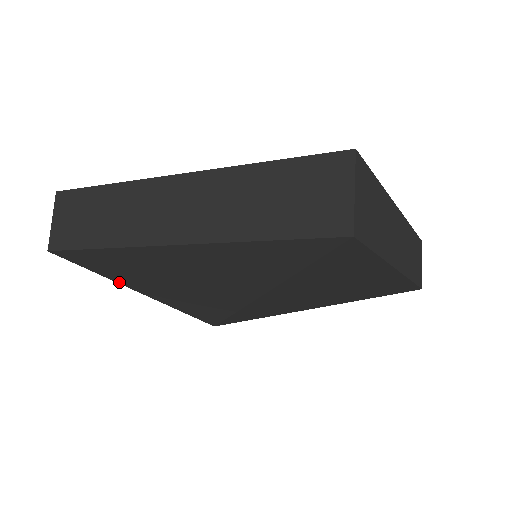
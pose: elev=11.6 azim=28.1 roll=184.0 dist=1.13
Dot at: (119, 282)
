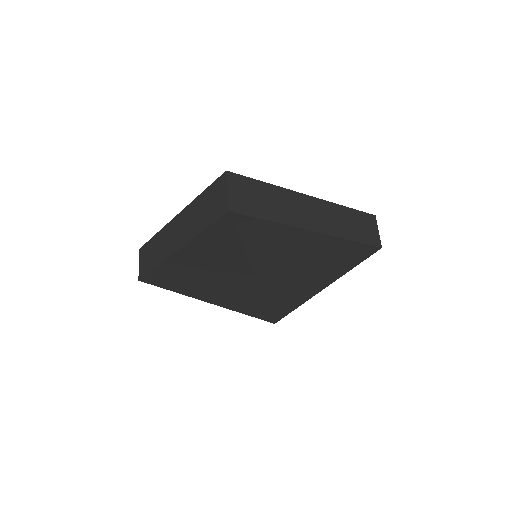
Dot at: (187, 295)
